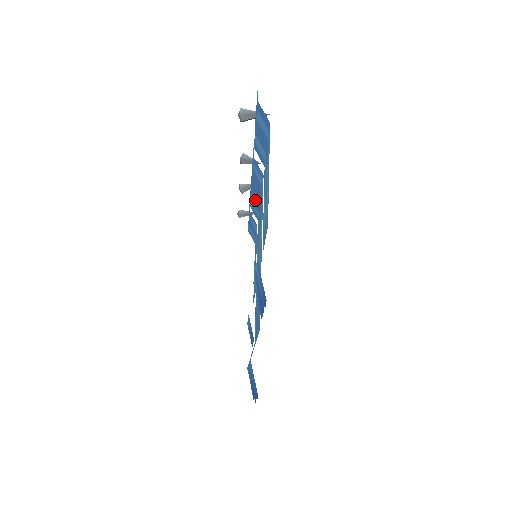
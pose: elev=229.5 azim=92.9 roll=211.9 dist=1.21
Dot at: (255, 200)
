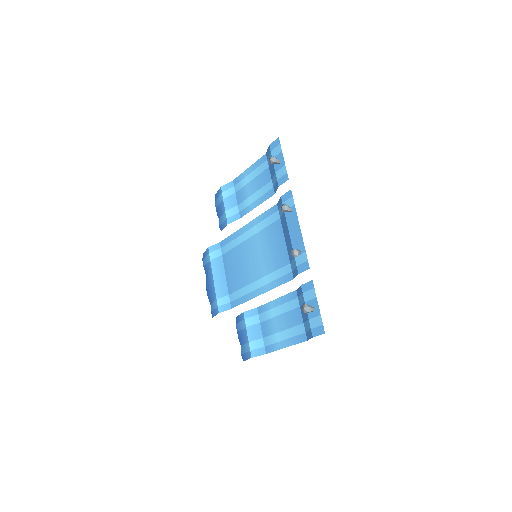
Dot at: (284, 225)
